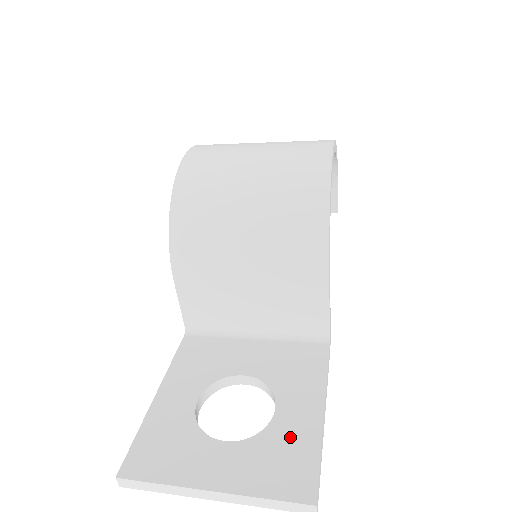
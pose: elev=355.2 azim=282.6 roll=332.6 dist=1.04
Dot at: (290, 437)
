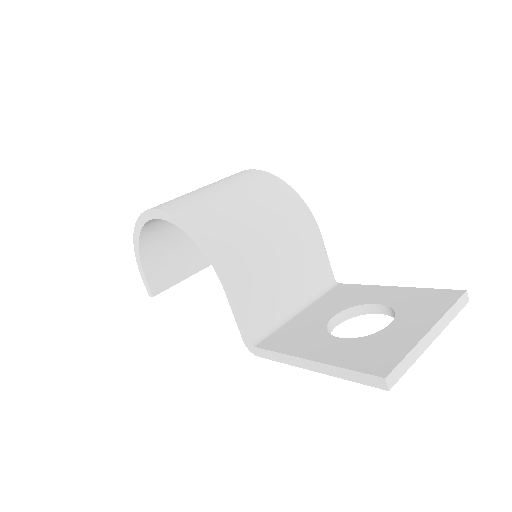
Dot at: (407, 298)
